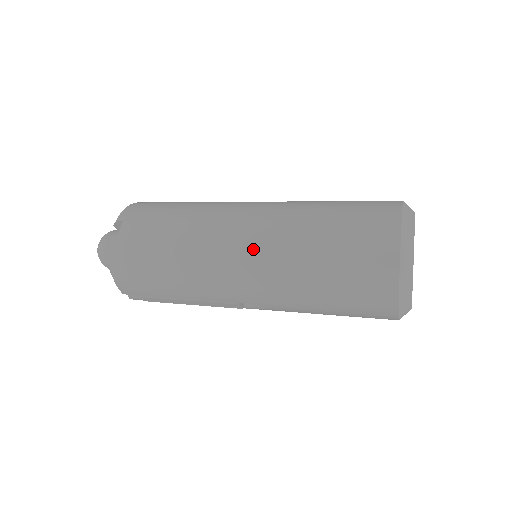
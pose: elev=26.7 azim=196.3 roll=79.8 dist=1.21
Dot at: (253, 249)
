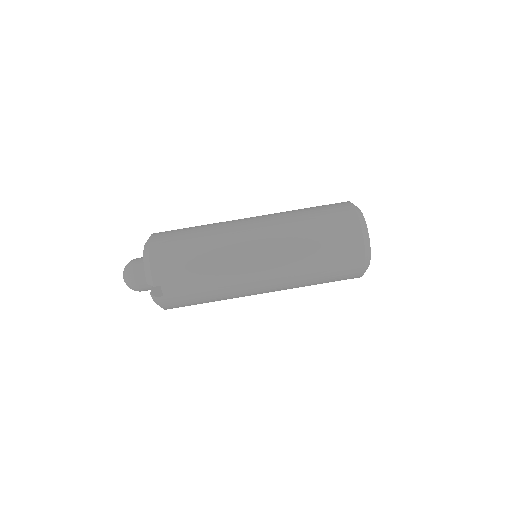
Dot at: (273, 283)
